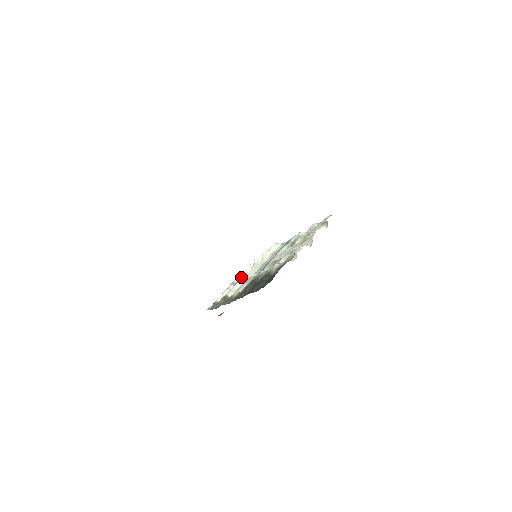
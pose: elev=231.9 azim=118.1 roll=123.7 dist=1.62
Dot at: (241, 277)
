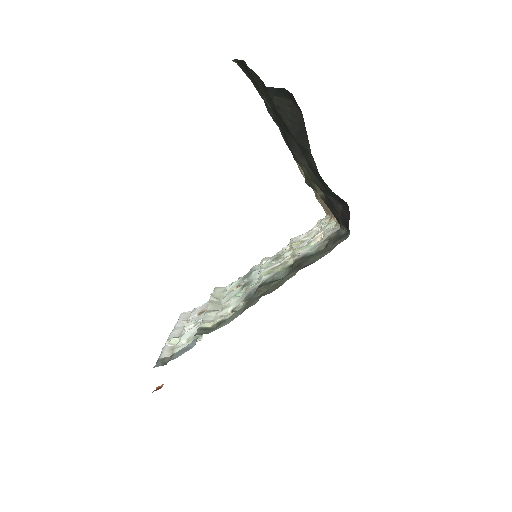
Dot at: (177, 332)
